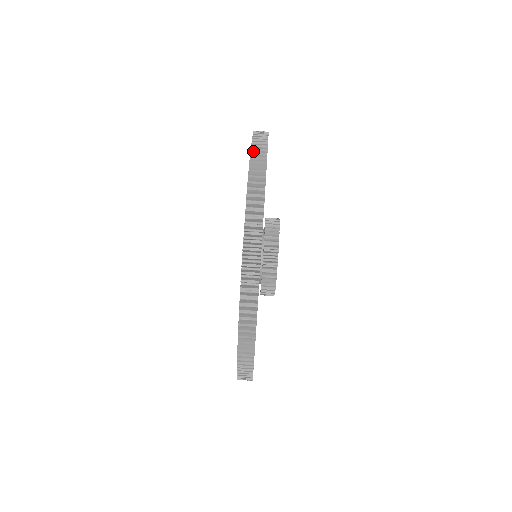
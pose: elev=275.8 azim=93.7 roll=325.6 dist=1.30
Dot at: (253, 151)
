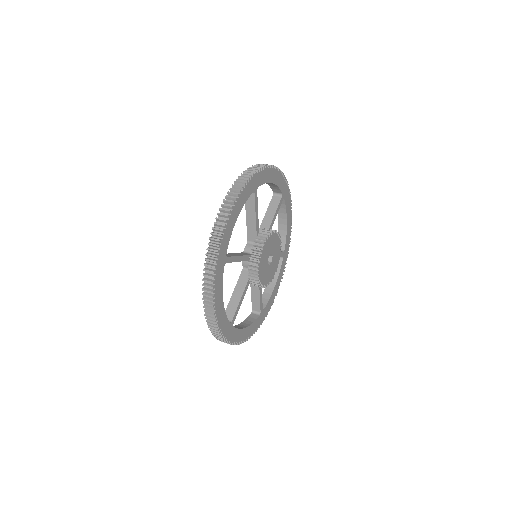
Dot at: (249, 168)
